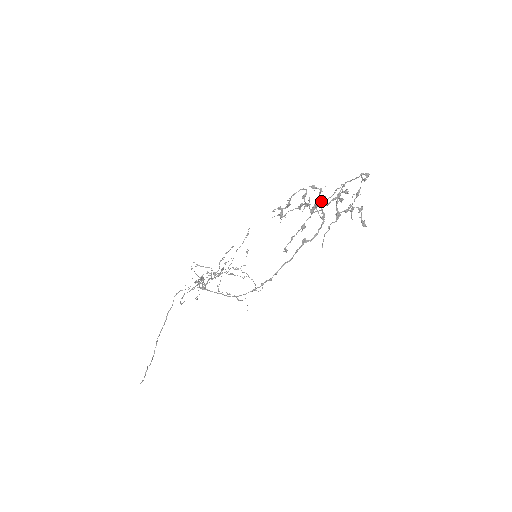
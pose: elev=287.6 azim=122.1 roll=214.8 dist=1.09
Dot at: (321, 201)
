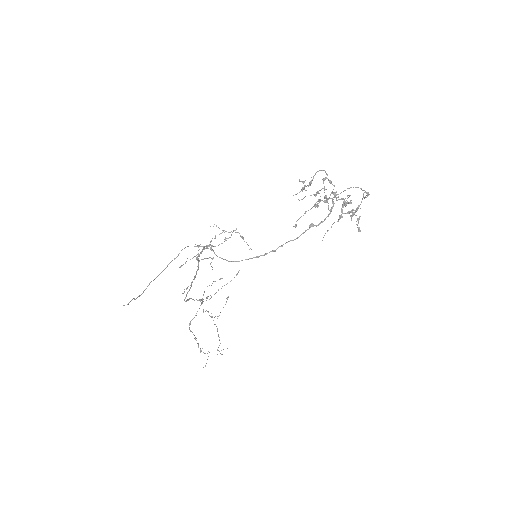
Dot at: (333, 194)
